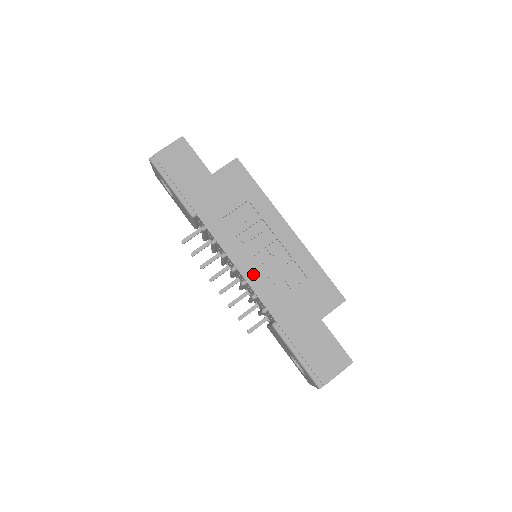
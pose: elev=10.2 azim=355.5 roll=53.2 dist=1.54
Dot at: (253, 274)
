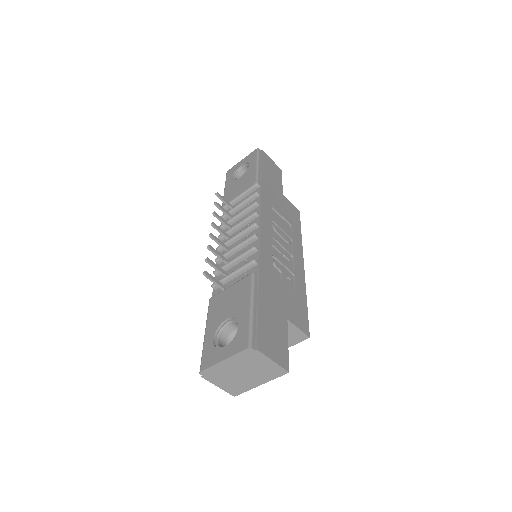
Dot at: (267, 241)
